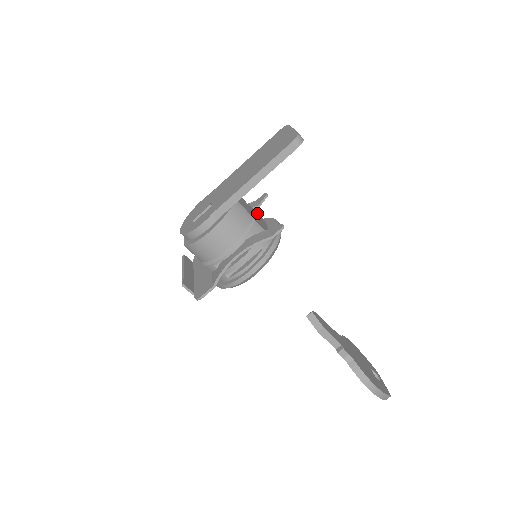
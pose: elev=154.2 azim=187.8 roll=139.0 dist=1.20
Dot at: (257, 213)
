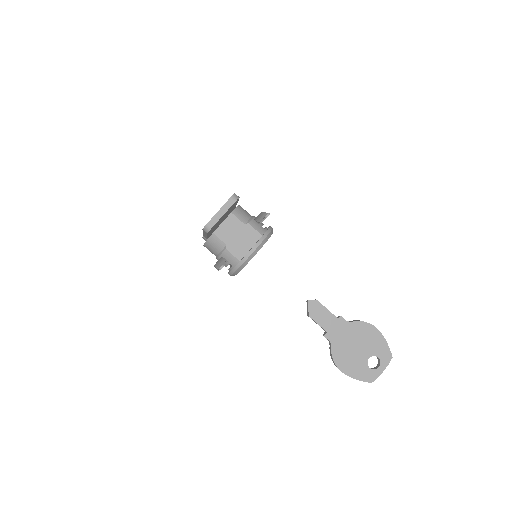
Dot at: (254, 230)
